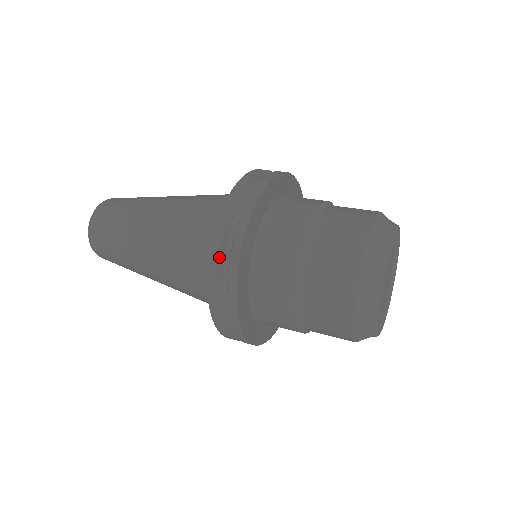
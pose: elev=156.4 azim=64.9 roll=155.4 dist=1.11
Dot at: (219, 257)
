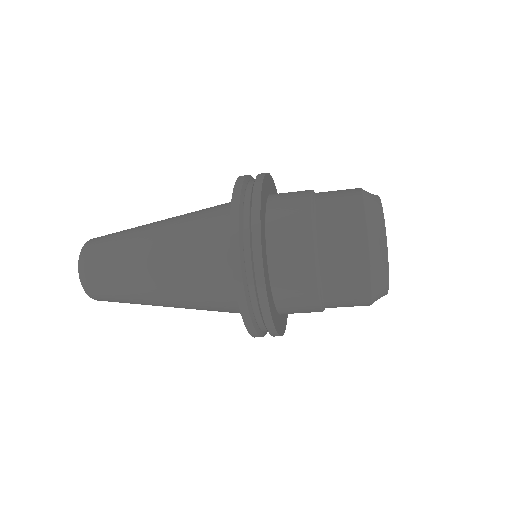
Dot at: (243, 277)
